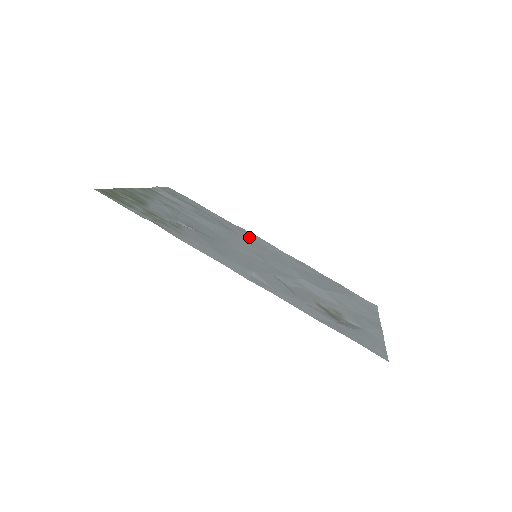
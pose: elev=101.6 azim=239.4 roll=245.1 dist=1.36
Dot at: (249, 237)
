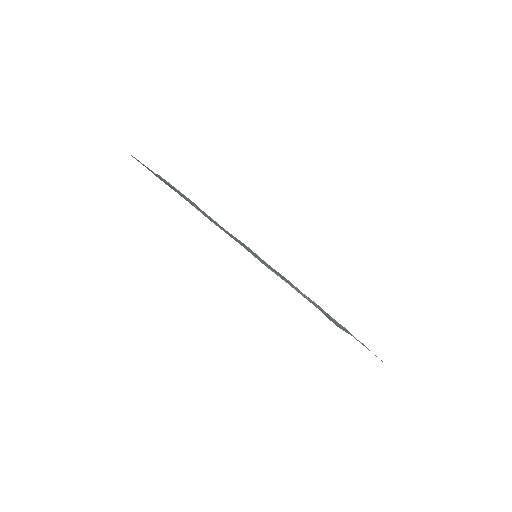
Dot at: (241, 242)
